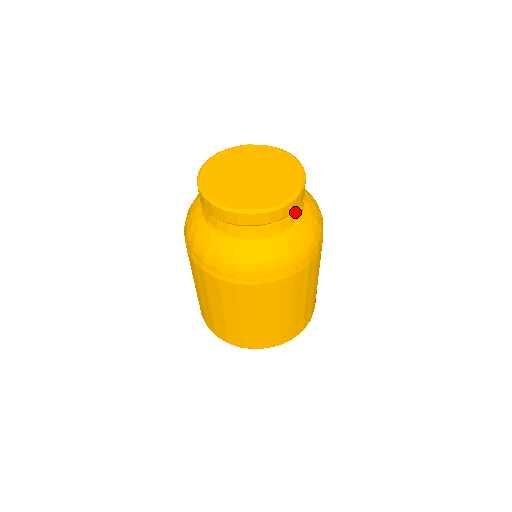
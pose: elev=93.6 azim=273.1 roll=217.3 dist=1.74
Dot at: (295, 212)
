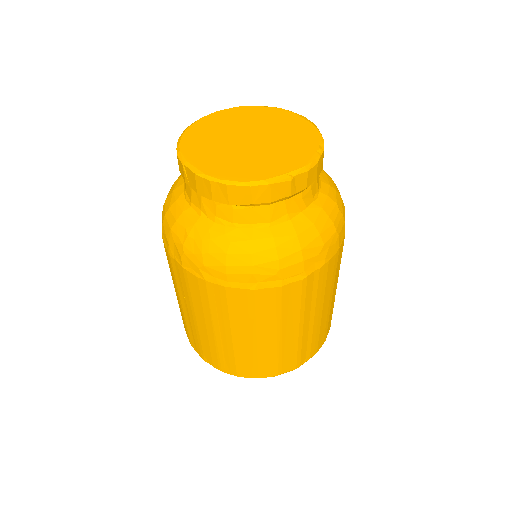
Dot at: occluded
